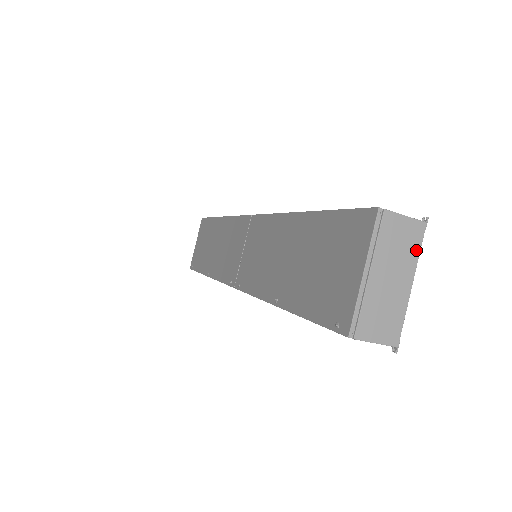
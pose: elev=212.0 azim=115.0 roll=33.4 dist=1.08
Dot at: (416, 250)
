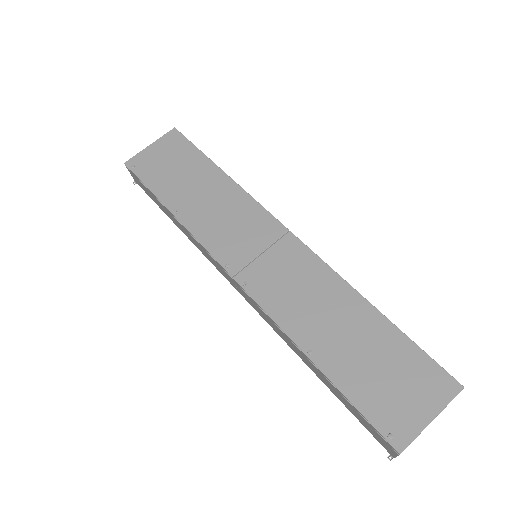
Dot at: occluded
